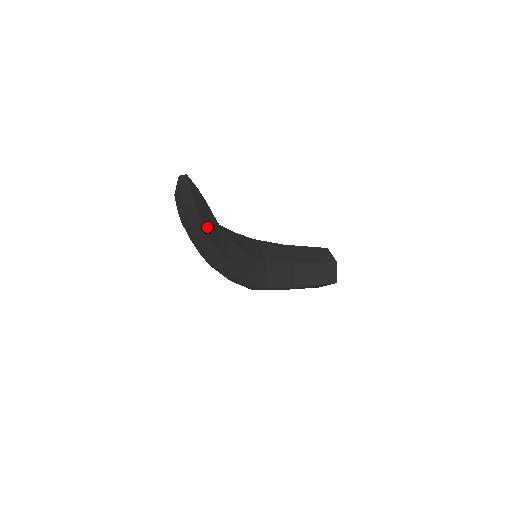
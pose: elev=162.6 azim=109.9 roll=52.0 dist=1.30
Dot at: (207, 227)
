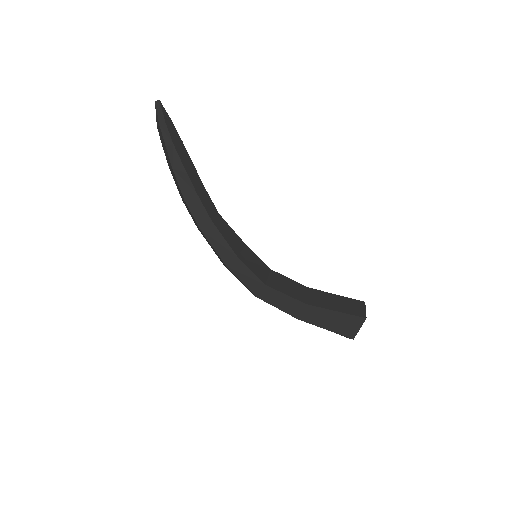
Dot at: (182, 157)
